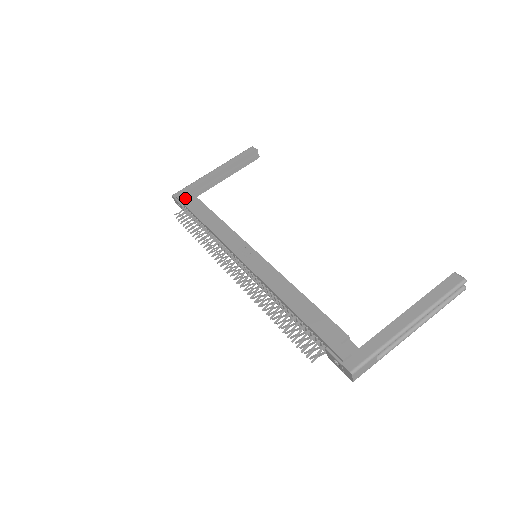
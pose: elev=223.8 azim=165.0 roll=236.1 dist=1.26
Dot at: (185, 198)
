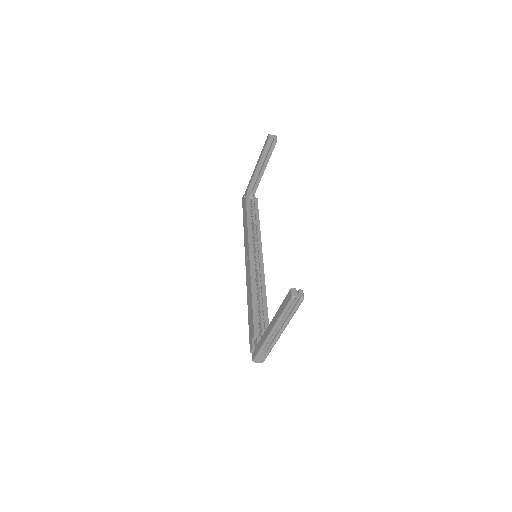
Dot at: (243, 201)
